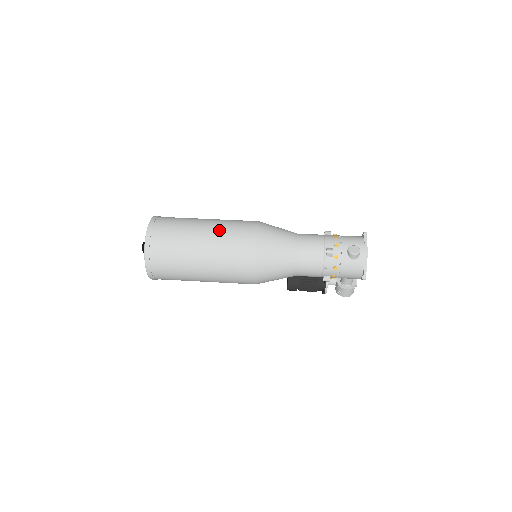
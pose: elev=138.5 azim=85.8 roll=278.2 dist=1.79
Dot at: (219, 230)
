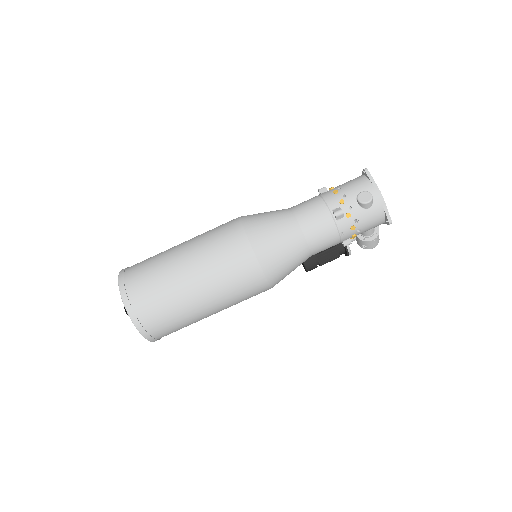
Dot at: (202, 253)
